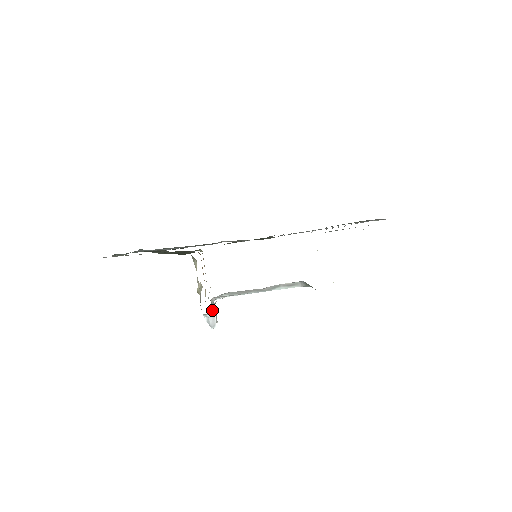
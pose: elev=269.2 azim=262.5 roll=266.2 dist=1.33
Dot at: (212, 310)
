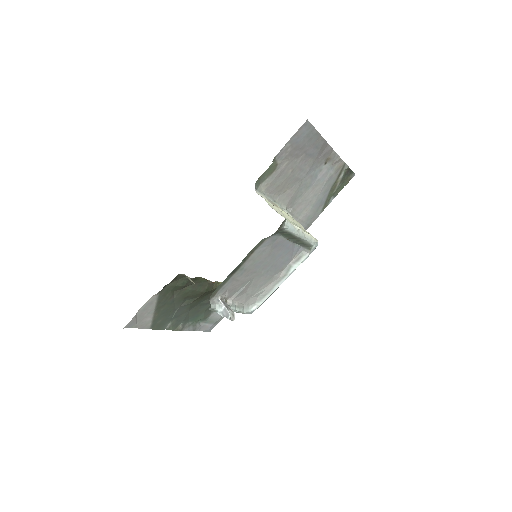
Dot at: (219, 304)
